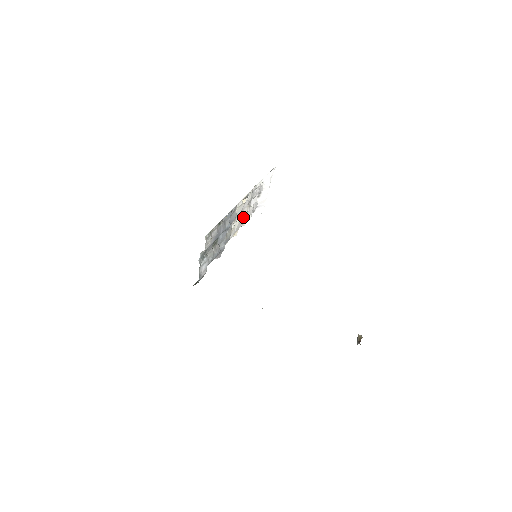
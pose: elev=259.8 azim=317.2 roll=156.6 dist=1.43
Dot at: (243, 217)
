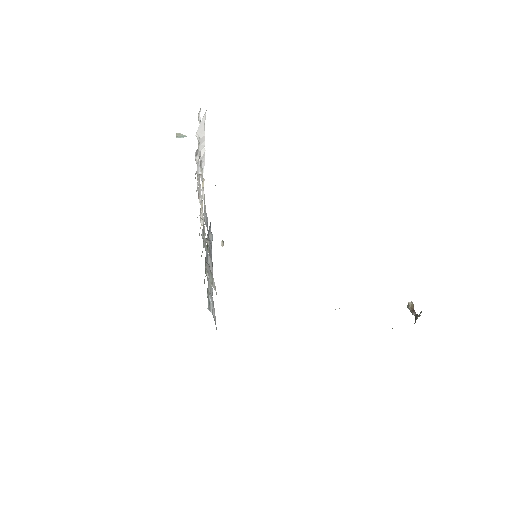
Dot at: (200, 197)
